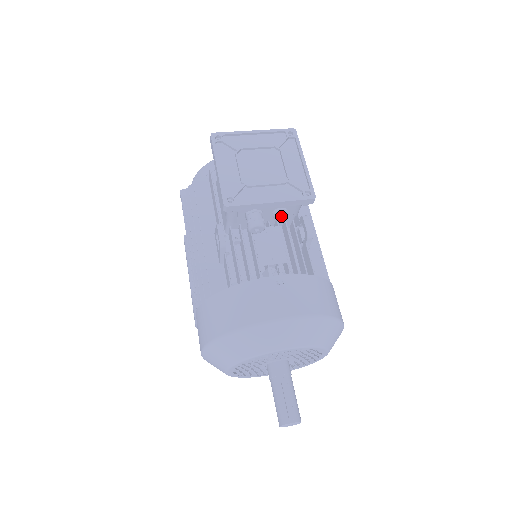
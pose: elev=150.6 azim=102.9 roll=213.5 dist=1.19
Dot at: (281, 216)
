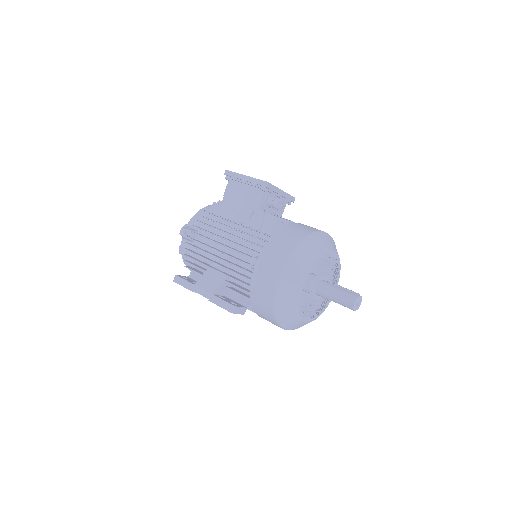
Dot at: (280, 209)
